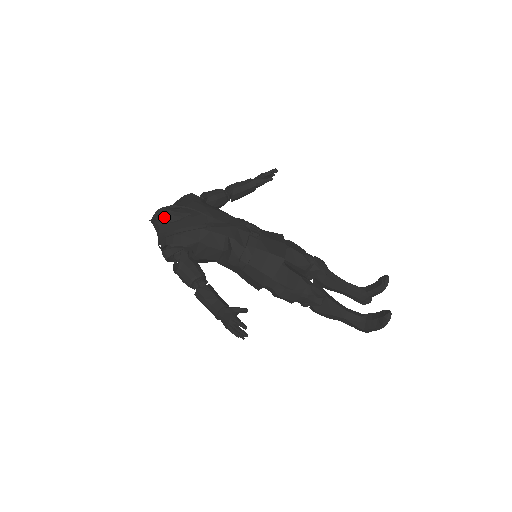
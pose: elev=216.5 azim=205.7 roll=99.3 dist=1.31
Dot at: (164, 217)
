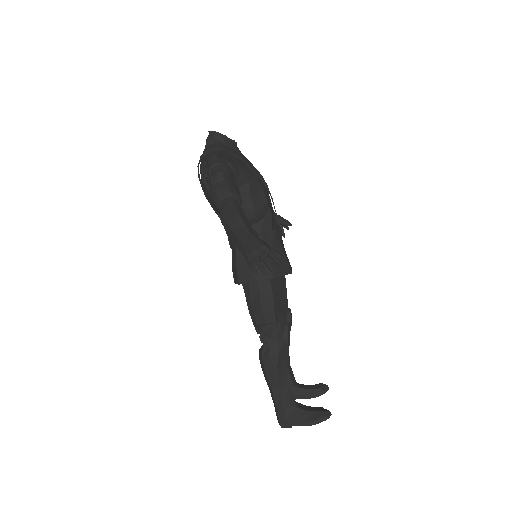
Dot at: (228, 141)
